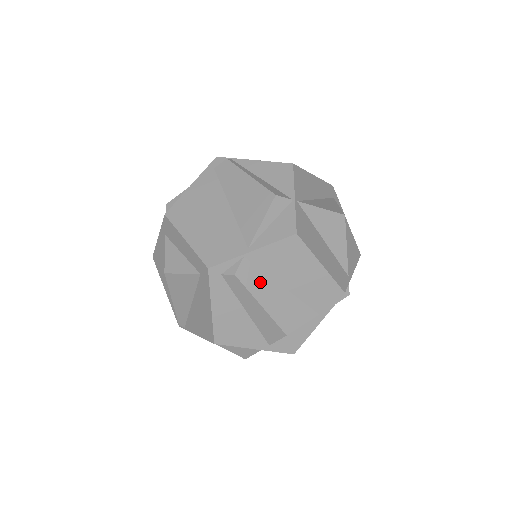
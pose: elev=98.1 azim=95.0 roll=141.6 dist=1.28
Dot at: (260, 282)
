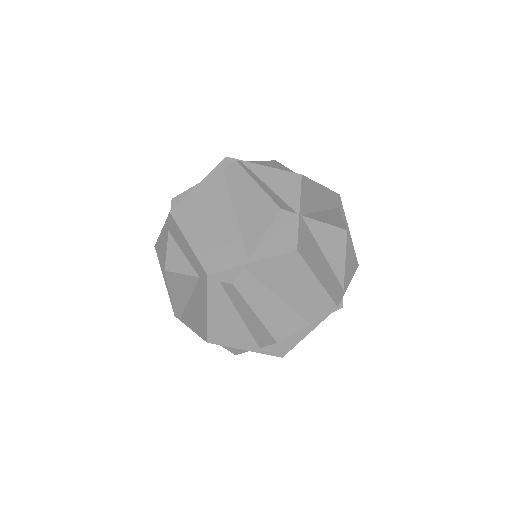
Dot at: (257, 292)
